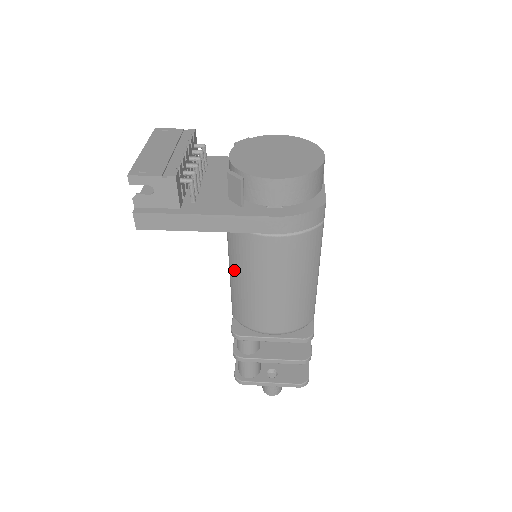
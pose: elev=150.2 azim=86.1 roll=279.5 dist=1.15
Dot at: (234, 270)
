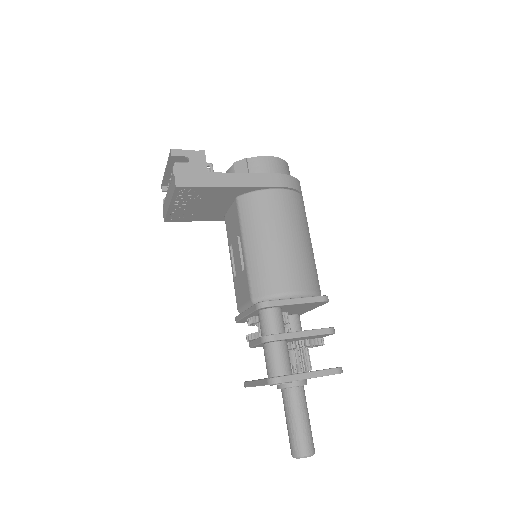
Dot at: (249, 237)
